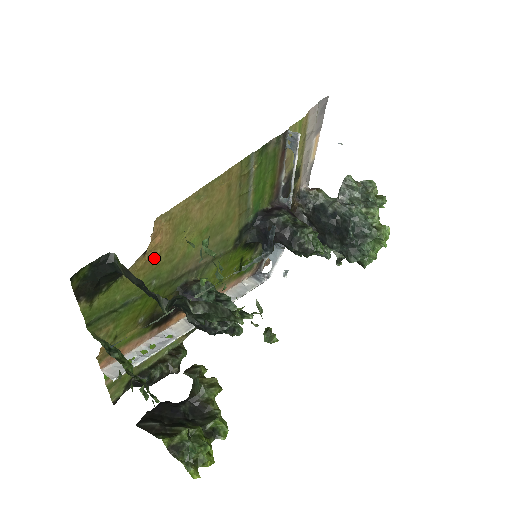
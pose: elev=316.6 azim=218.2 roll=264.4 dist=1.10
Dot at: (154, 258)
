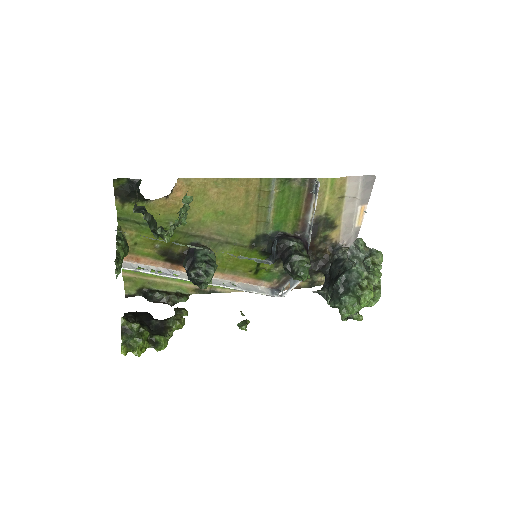
Dot at: (174, 206)
